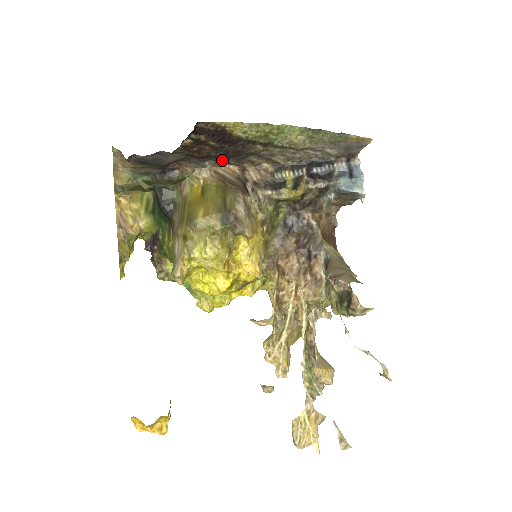
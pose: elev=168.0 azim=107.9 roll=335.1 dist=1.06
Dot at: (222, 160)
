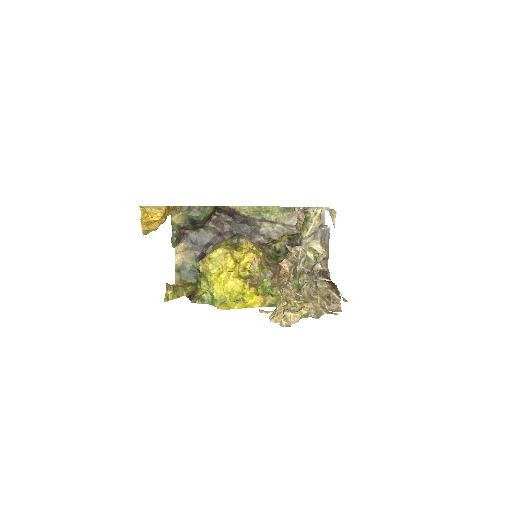
Dot at: occluded
